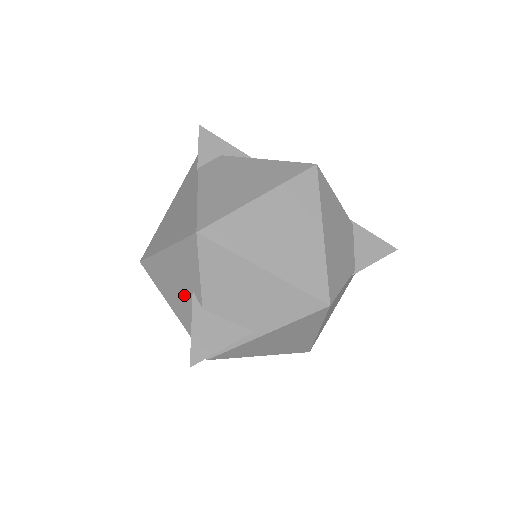
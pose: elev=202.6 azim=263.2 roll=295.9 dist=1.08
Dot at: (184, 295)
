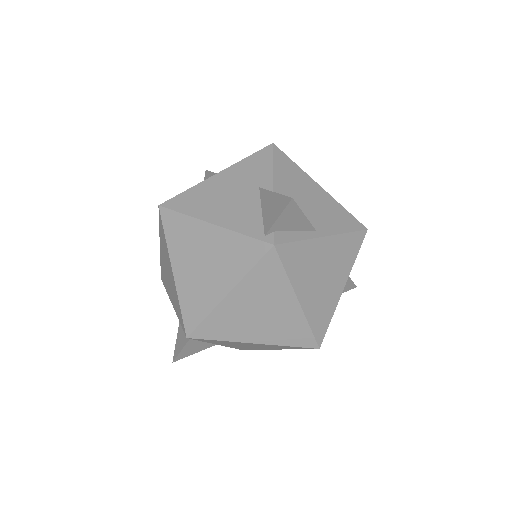
Dot at: (243, 198)
